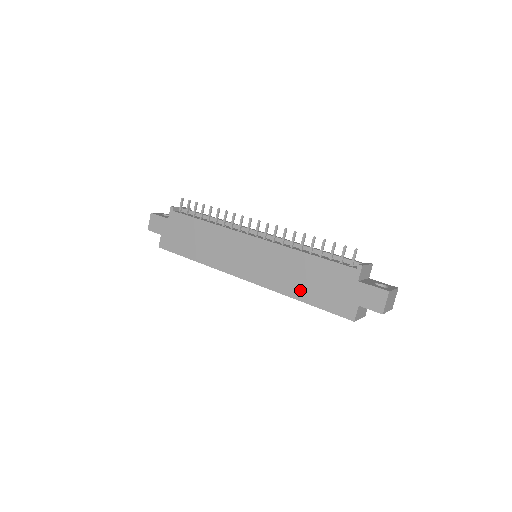
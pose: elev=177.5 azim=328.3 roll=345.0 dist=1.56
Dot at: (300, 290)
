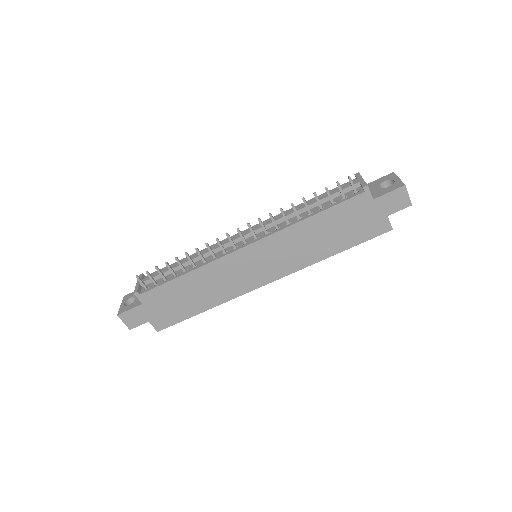
Dot at: (328, 248)
